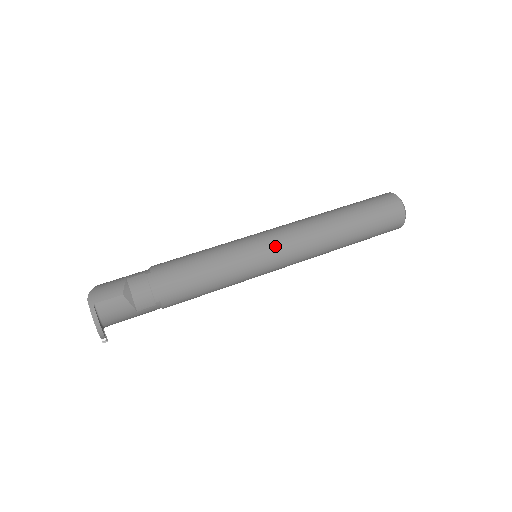
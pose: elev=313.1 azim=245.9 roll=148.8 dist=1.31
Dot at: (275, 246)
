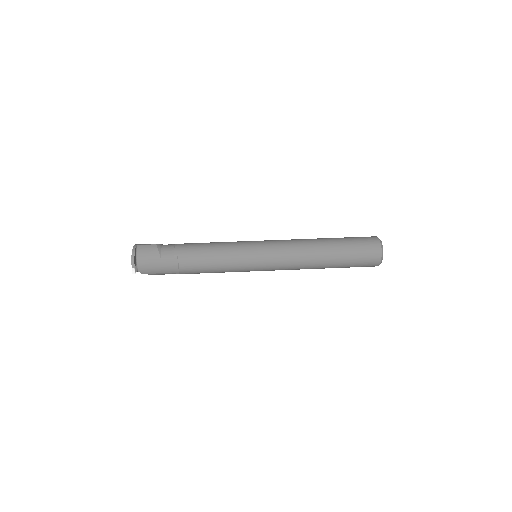
Dot at: (267, 242)
